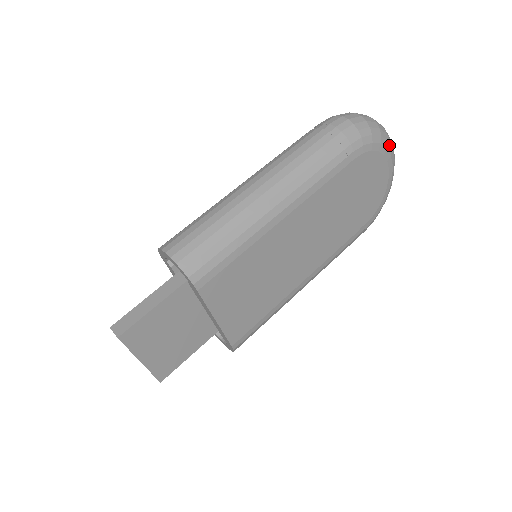
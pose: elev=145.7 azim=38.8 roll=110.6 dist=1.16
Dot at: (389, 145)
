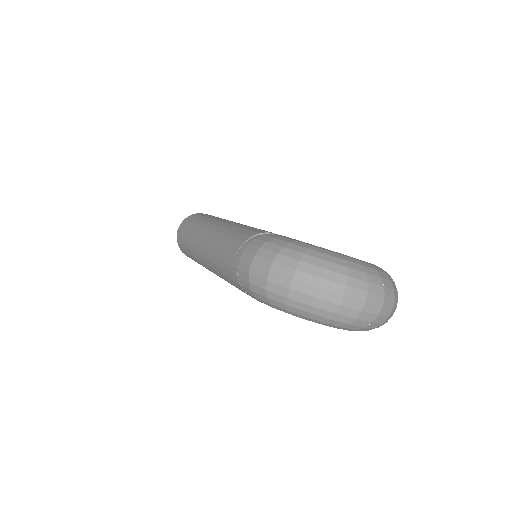
Dot at: (313, 319)
